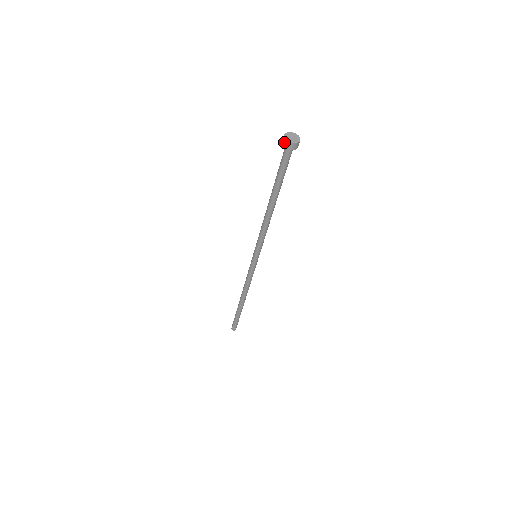
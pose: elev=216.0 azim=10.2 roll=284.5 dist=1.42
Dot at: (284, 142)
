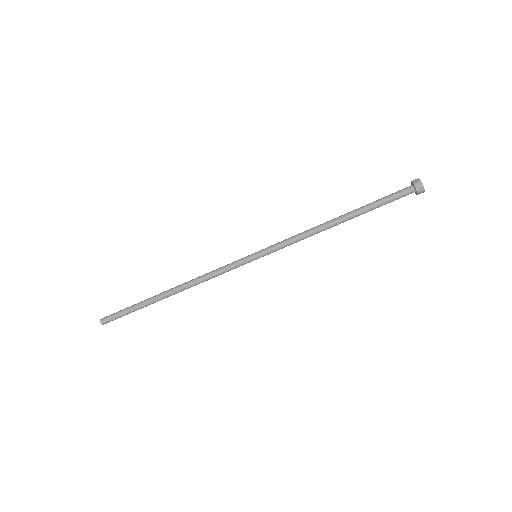
Dot at: (421, 188)
